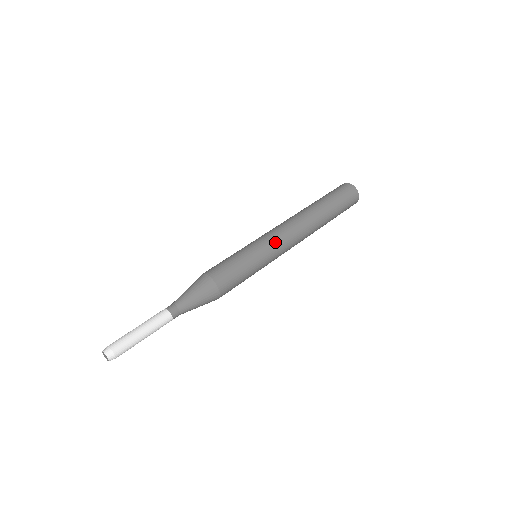
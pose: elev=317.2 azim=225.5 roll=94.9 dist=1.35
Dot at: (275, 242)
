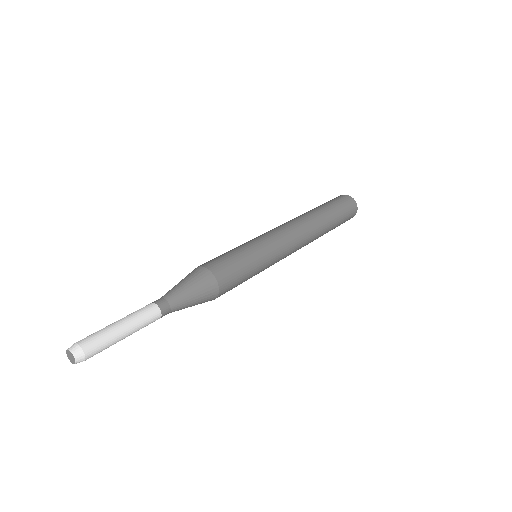
Dot at: (281, 246)
